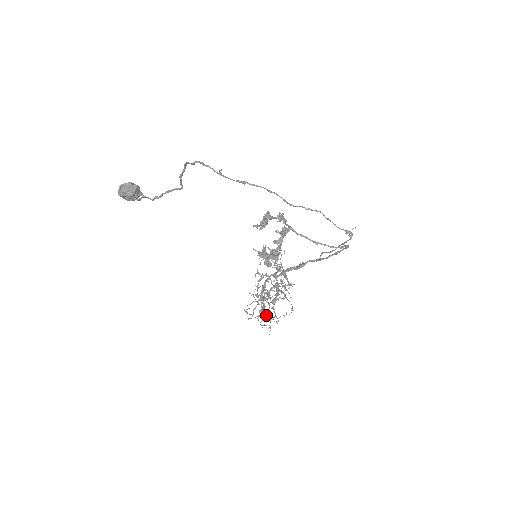
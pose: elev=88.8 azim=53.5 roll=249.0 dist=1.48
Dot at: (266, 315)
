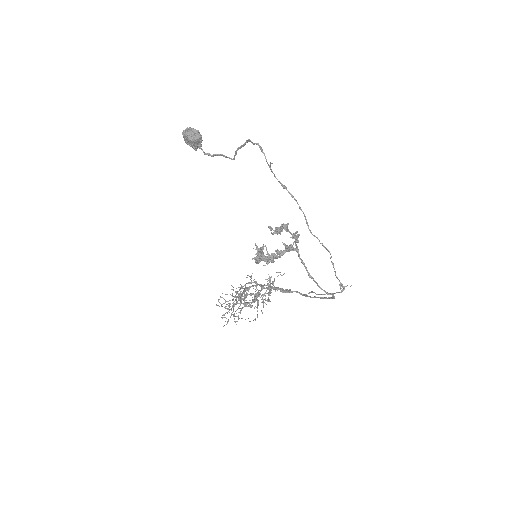
Dot at: (231, 309)
